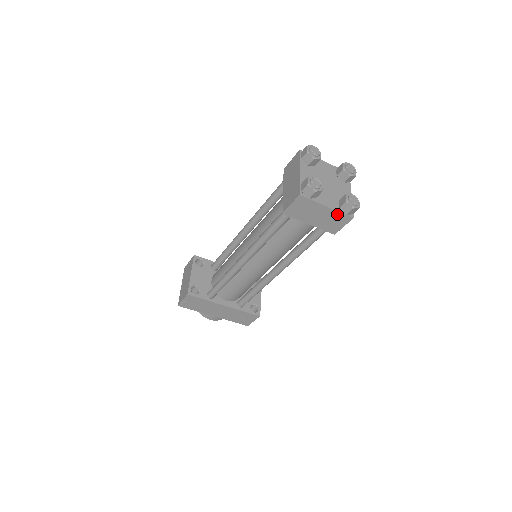
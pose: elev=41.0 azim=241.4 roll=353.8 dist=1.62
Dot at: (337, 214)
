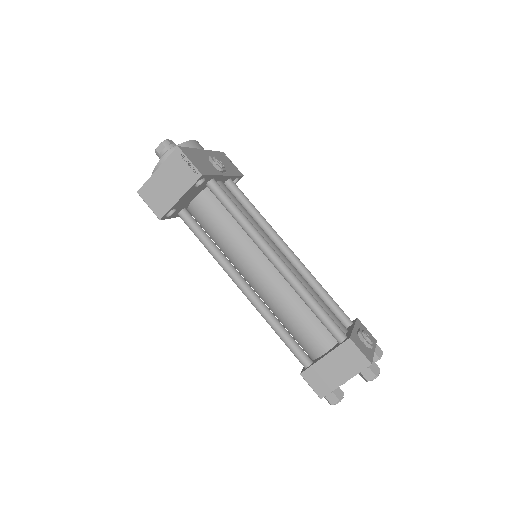
Dot at: occluded
